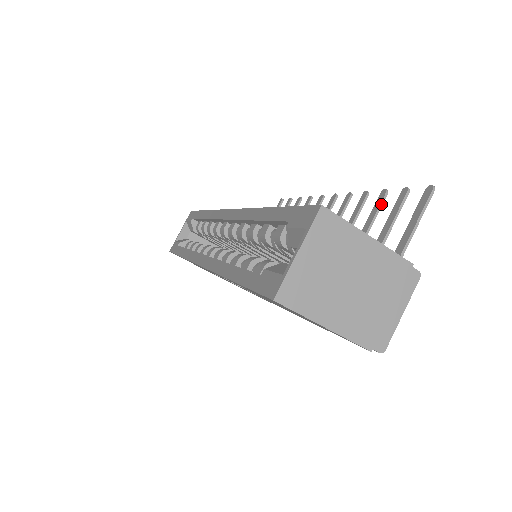
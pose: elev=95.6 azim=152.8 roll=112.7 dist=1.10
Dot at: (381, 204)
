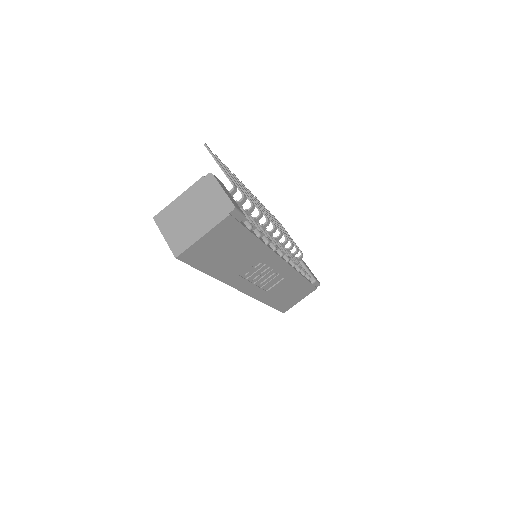
Dot at: occluded
